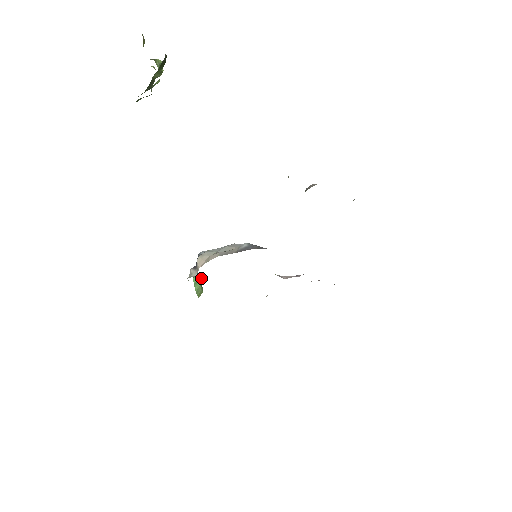
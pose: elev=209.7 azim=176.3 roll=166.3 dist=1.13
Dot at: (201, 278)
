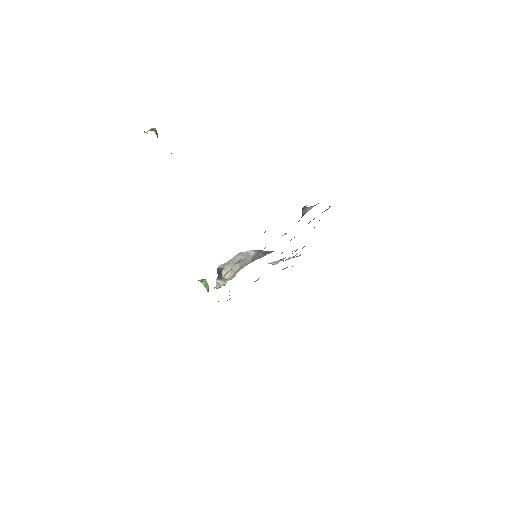
Dot at: occluded
